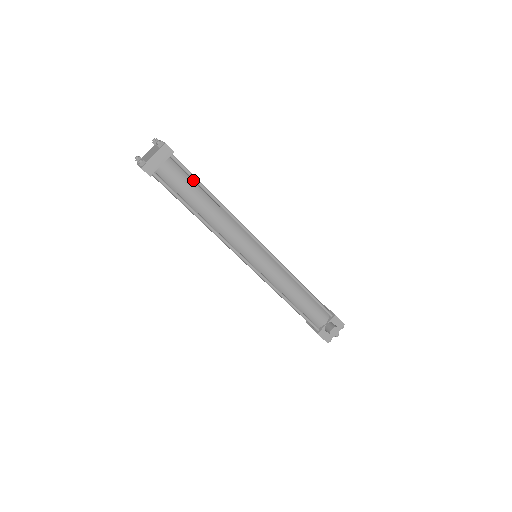
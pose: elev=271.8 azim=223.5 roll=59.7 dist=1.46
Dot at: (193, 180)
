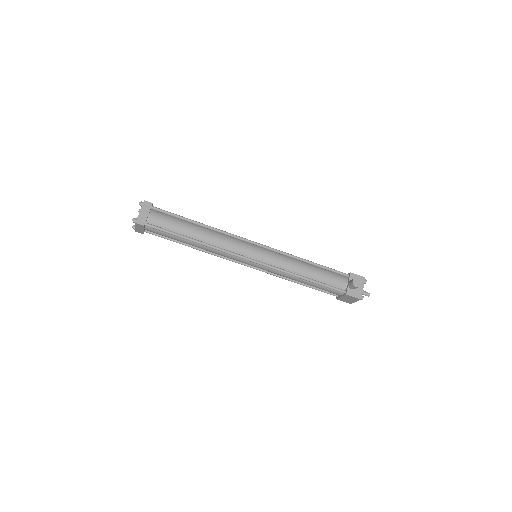
Dot at: (176, 217)
